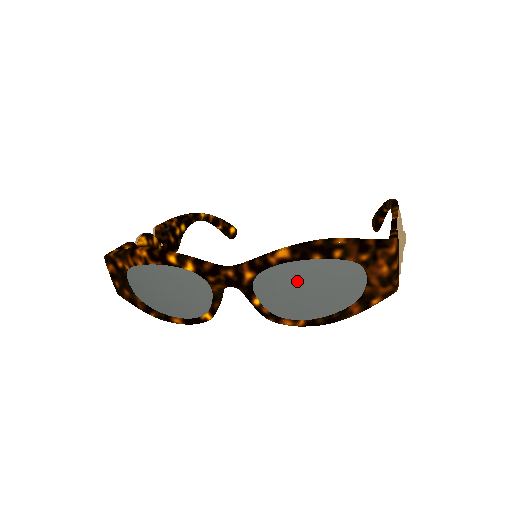
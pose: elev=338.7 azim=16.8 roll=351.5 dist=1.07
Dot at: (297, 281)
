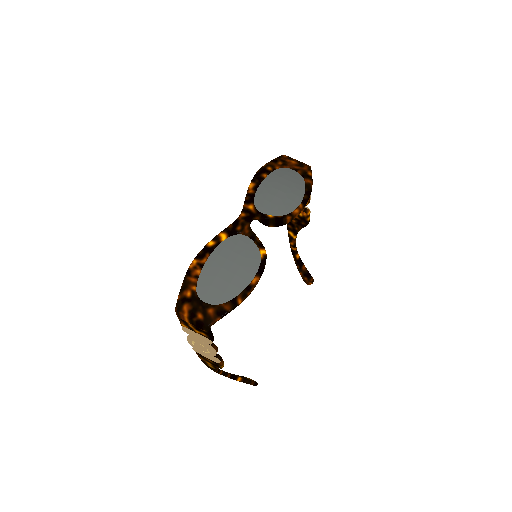
Dot at: (272, 191)
